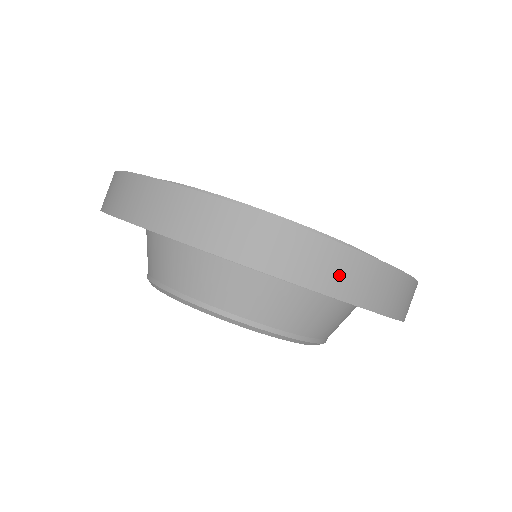
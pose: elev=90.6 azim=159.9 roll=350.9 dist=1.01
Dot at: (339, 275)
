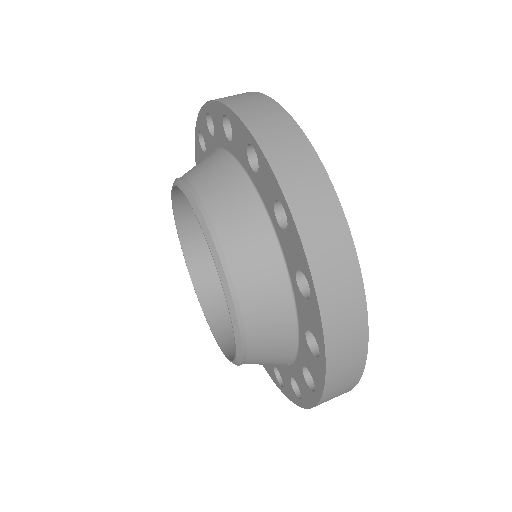
Dot at: (289, 156)
